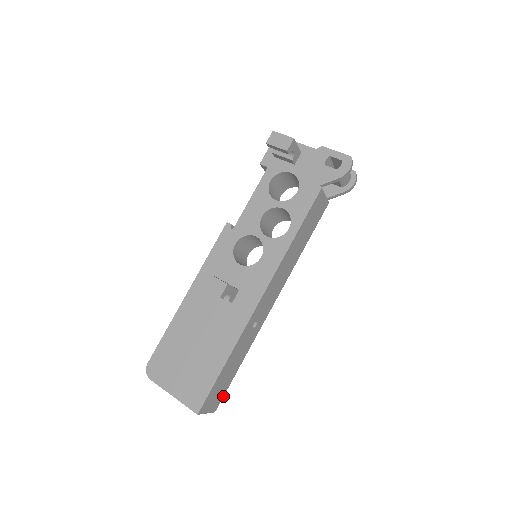
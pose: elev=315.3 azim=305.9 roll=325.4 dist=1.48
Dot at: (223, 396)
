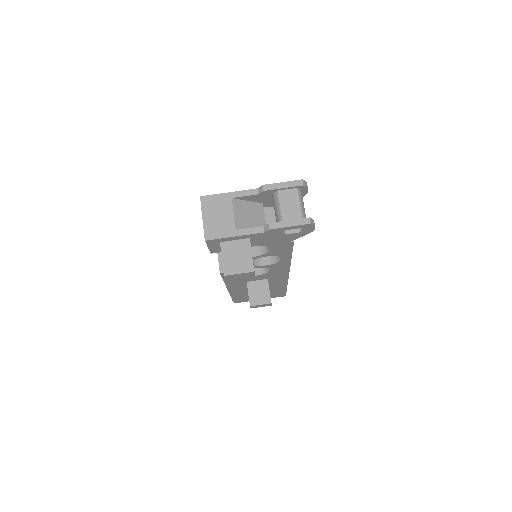
Dot at: occluded
